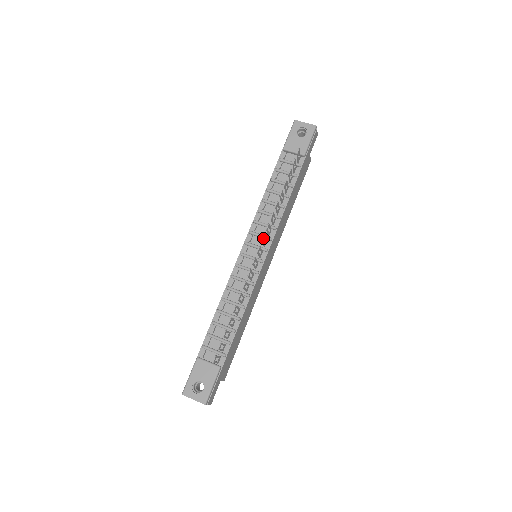
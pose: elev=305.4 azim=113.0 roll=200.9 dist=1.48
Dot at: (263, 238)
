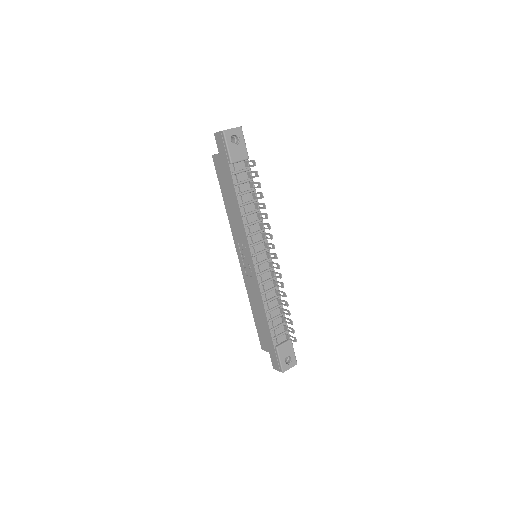
Dot at: (274, 247)
